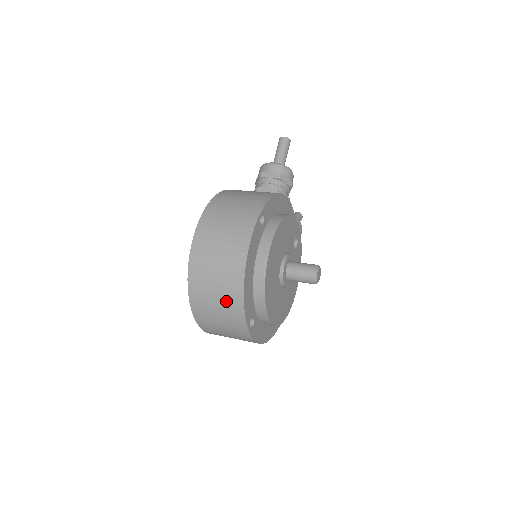
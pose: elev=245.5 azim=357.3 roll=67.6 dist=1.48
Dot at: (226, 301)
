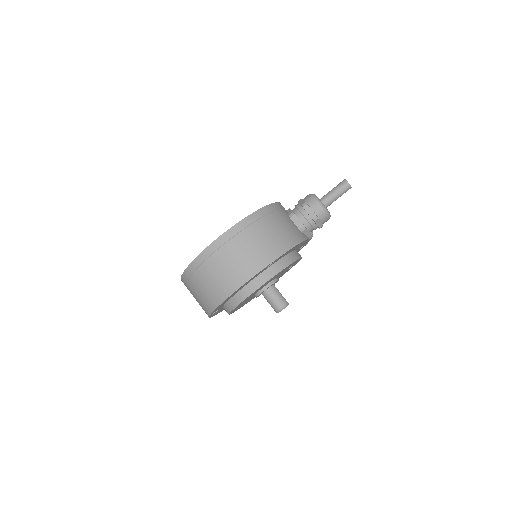
Dot at: (206, 296)
